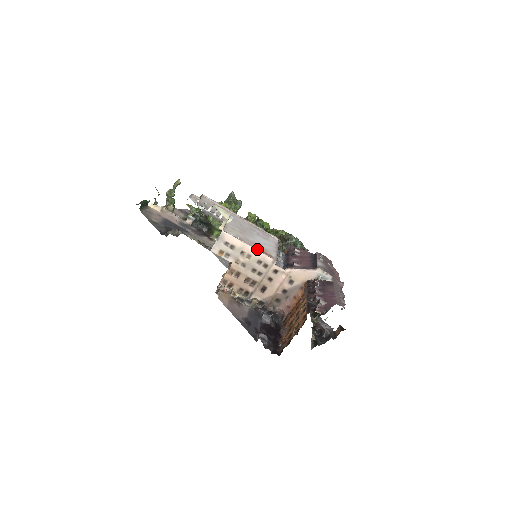
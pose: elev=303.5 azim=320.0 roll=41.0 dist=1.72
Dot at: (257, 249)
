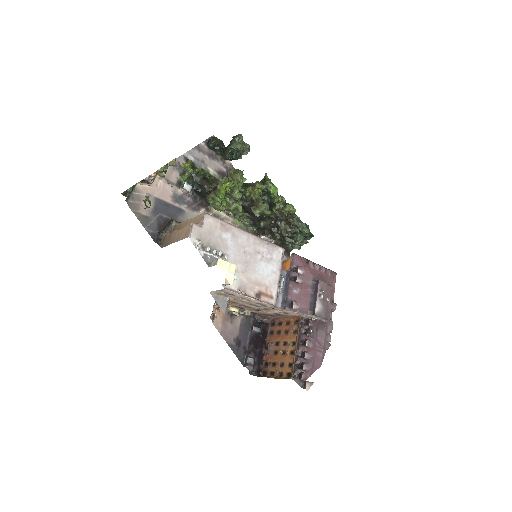
Dot at: (258, 294)
